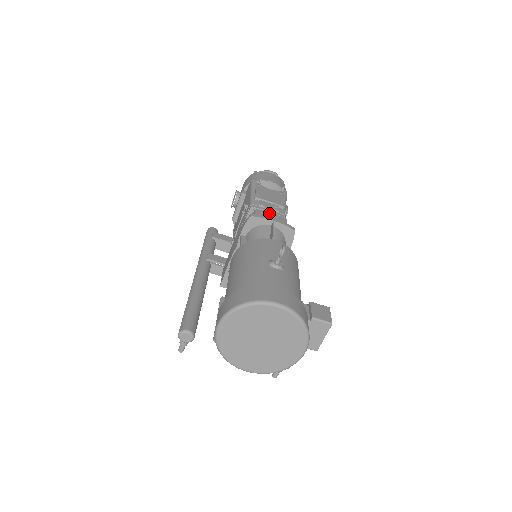
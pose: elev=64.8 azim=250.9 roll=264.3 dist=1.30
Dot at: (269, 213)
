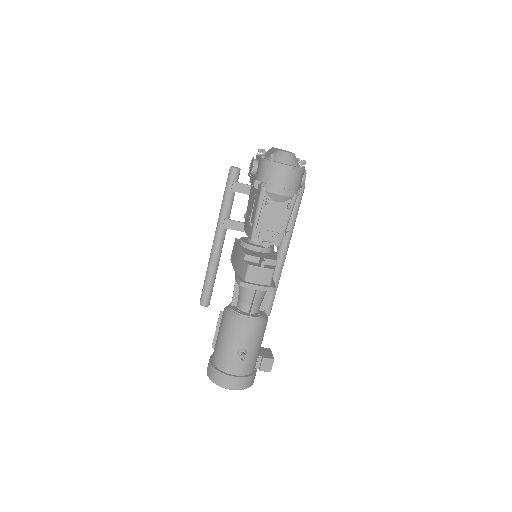
Dot at: (259, 270)
